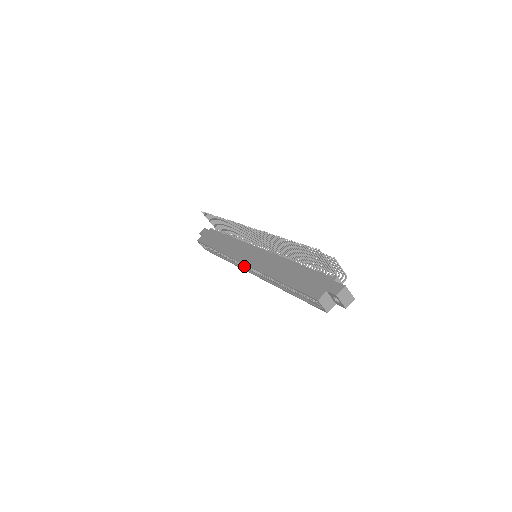
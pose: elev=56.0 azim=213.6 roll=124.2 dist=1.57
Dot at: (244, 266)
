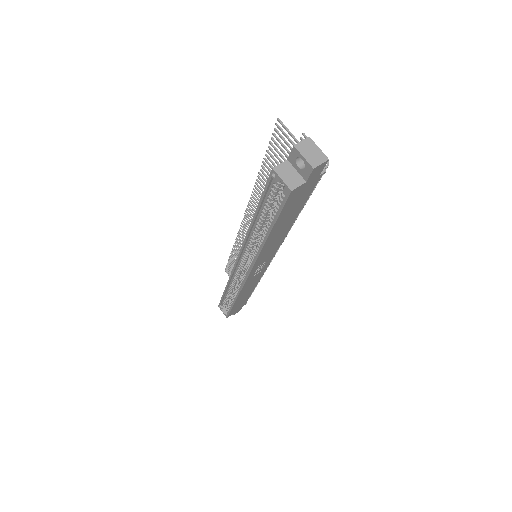
Dot at: (243, 275)
